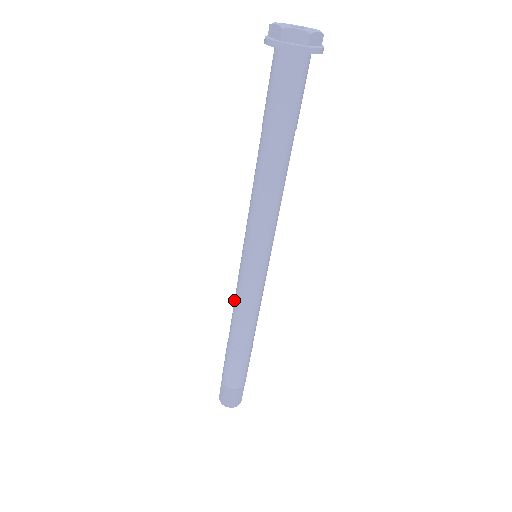
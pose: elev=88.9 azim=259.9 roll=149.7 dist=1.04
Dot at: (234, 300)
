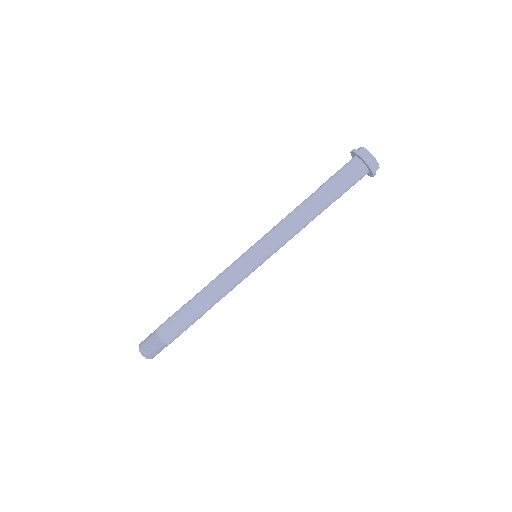
Dot at: occluded
